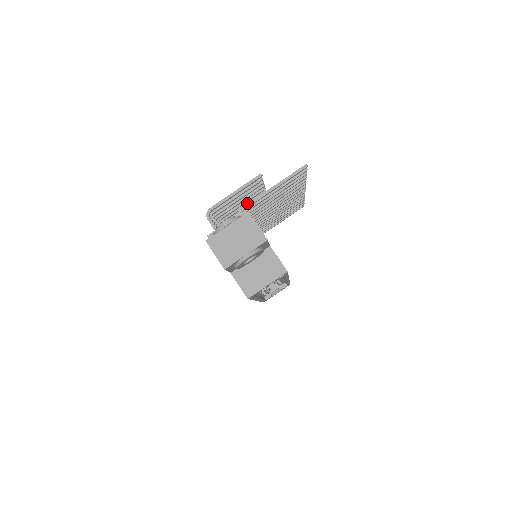
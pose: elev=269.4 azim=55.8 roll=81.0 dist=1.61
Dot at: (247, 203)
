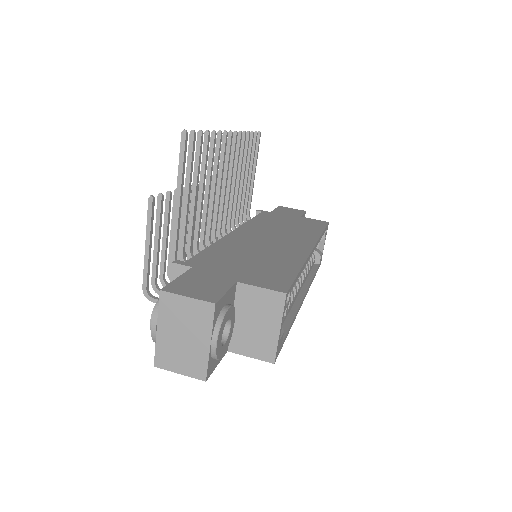
Dot at: occluded
